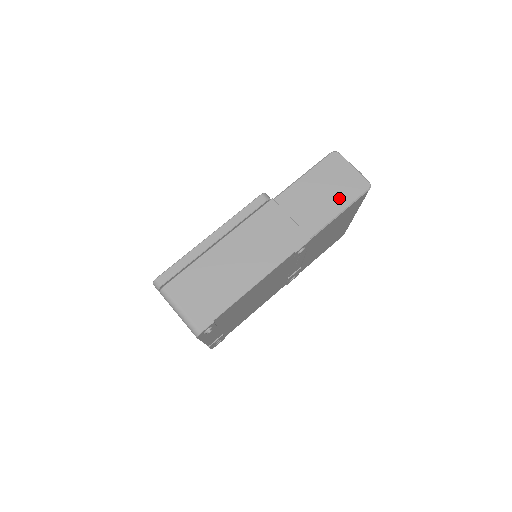
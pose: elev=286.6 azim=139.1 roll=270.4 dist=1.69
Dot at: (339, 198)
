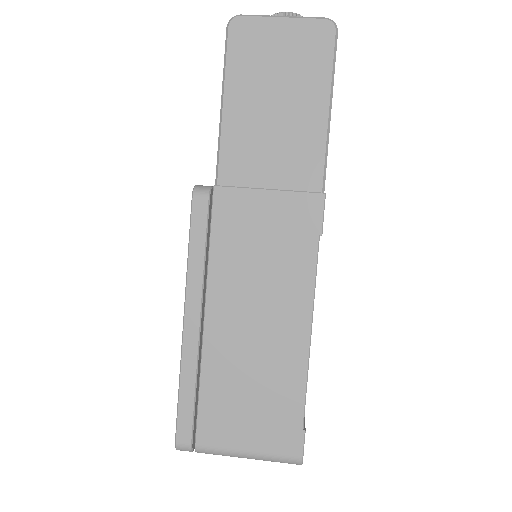
Dot at: (306, 90)
